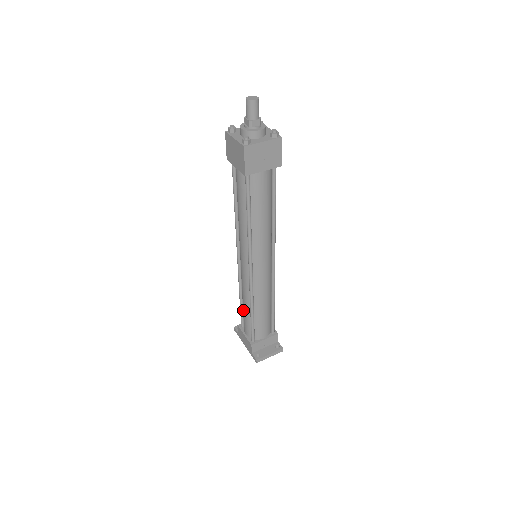
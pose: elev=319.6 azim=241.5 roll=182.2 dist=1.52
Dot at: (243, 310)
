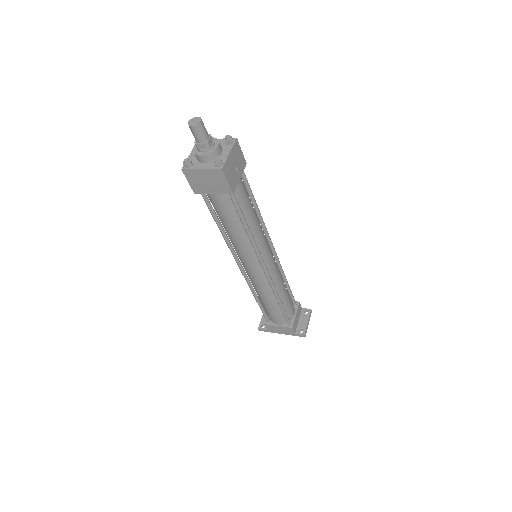
Dot at: (267, 308)
